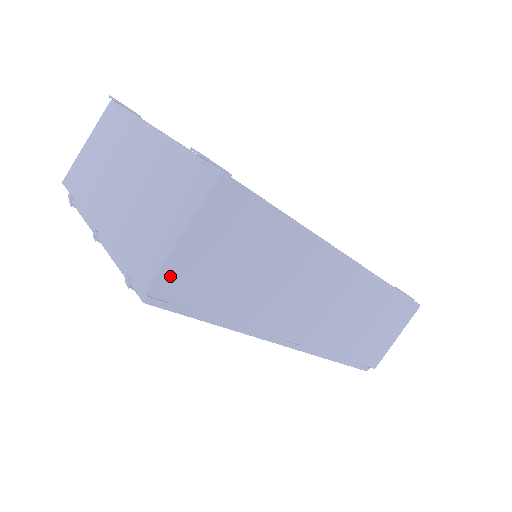
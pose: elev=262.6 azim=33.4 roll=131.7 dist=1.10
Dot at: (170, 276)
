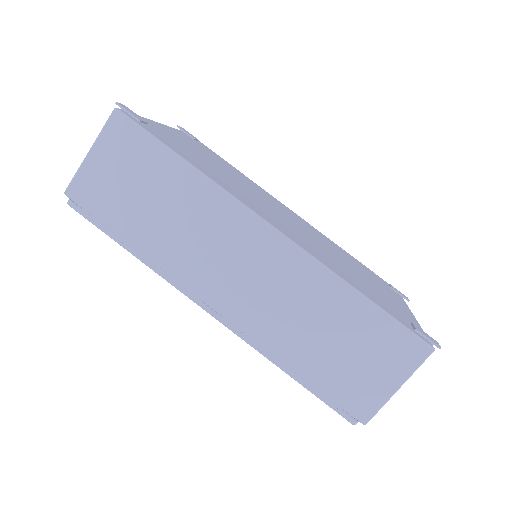
Dot at: (82, 185)
